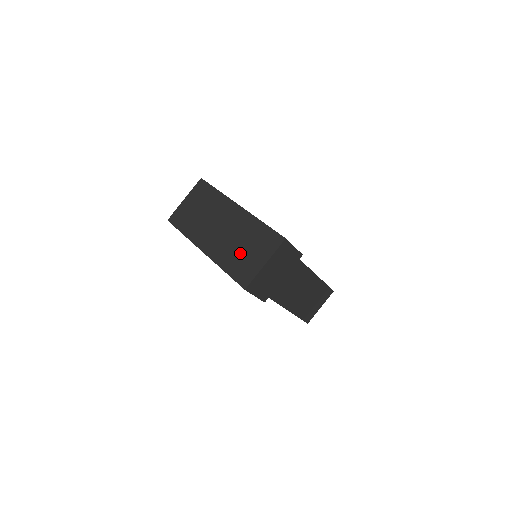
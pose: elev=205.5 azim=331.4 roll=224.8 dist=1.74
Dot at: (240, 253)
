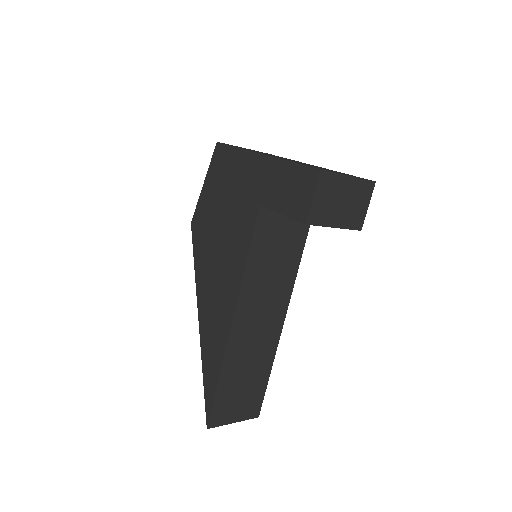
Dot at: occluded
